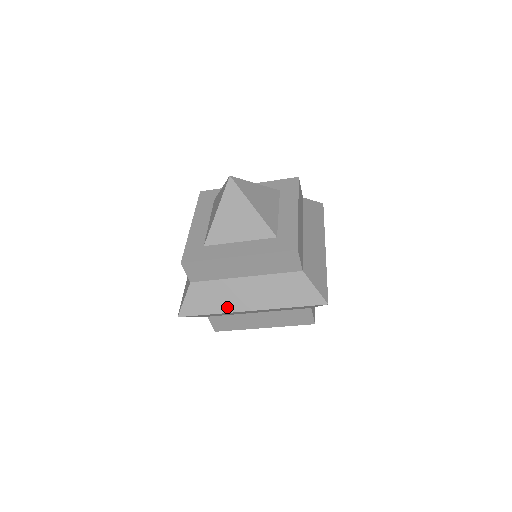
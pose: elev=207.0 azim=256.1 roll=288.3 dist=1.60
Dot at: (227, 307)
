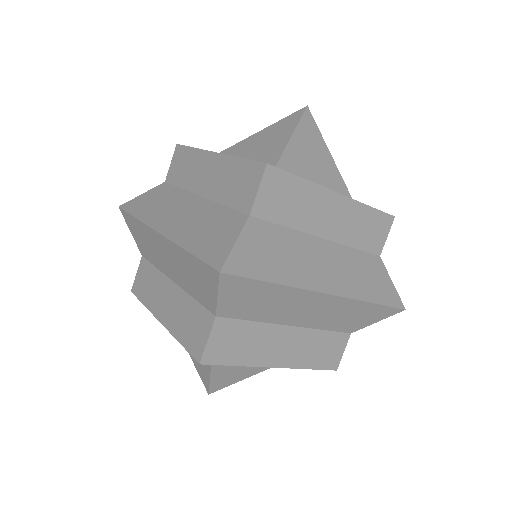
Dot at: (301, 278)
